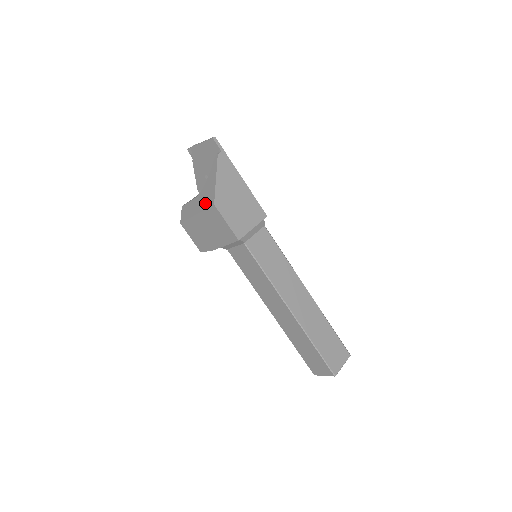
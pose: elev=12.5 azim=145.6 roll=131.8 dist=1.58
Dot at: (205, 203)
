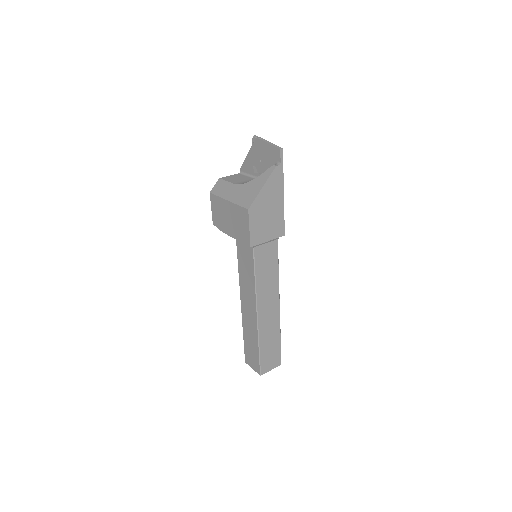
Dot at: (241, 199)
